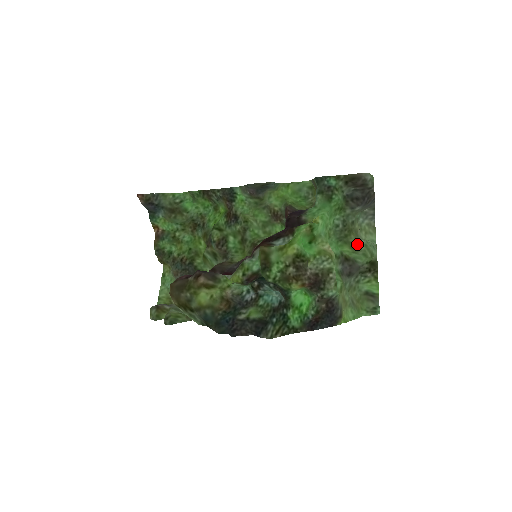
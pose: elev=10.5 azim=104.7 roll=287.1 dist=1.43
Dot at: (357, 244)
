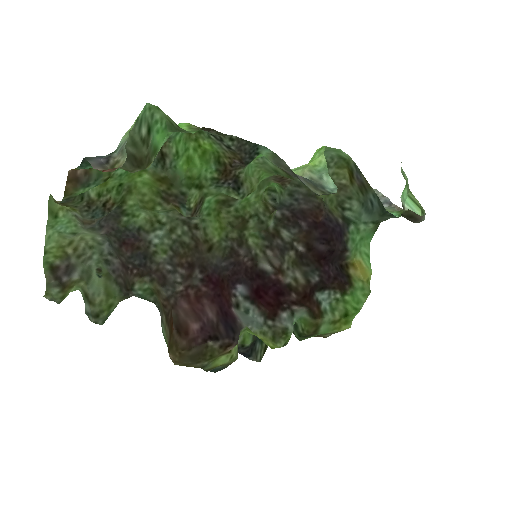
Dot at: occluded
